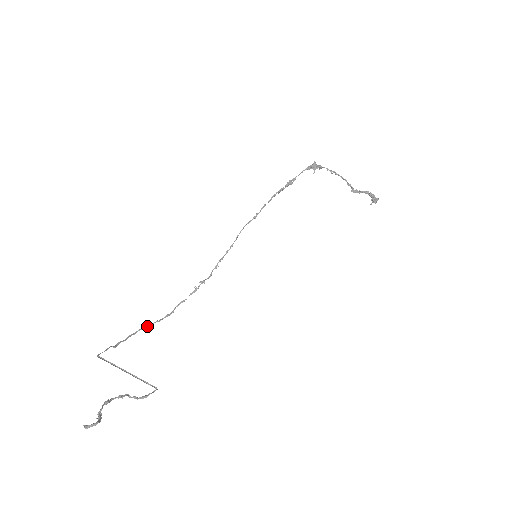
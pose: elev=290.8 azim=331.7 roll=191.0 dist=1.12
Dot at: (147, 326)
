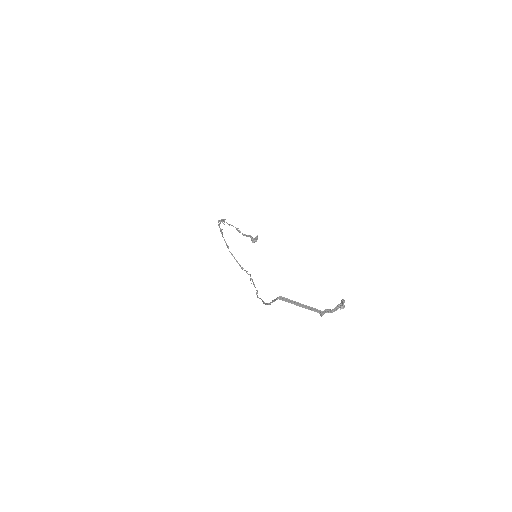
Dot at: (264, 303)
